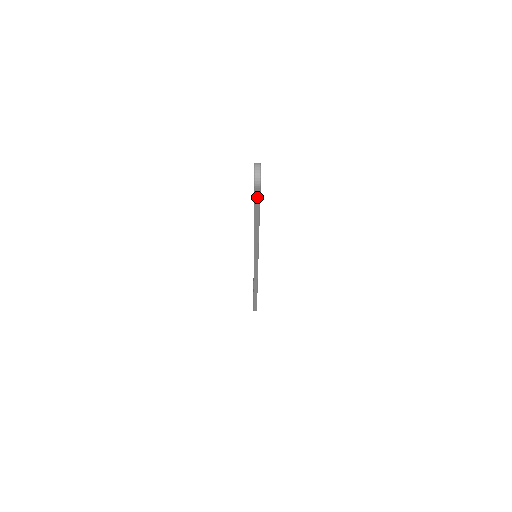
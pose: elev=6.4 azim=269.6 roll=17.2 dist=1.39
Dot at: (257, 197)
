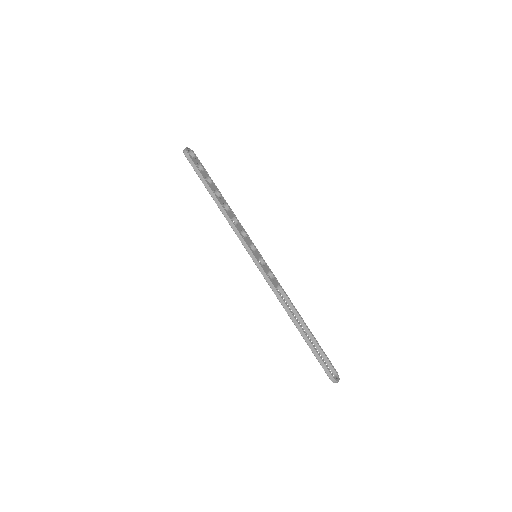
Dot at: (192, 164)
